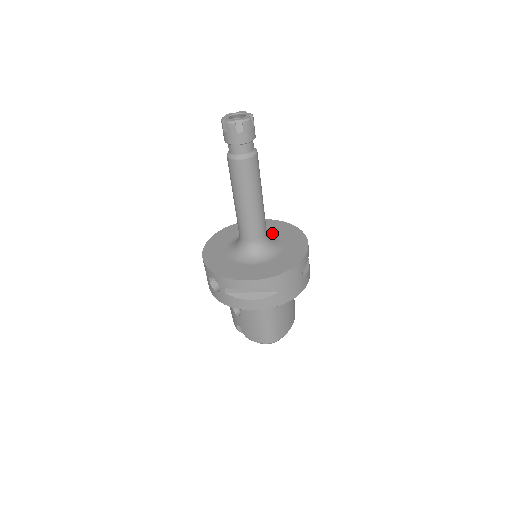
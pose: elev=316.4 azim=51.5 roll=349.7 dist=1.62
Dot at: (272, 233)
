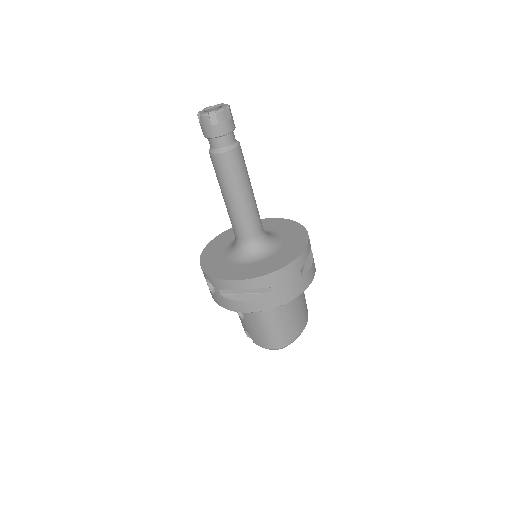
Dot at: (274, 231)
